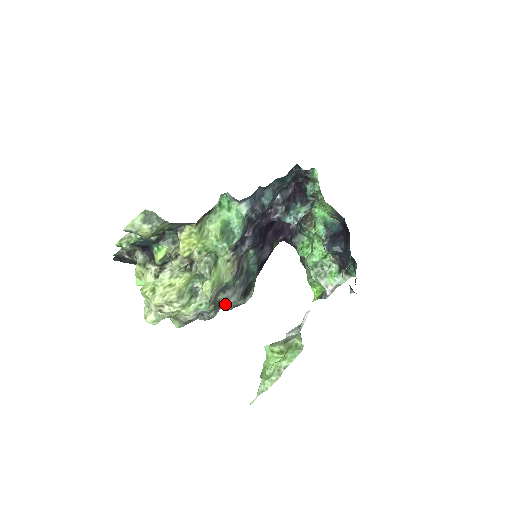
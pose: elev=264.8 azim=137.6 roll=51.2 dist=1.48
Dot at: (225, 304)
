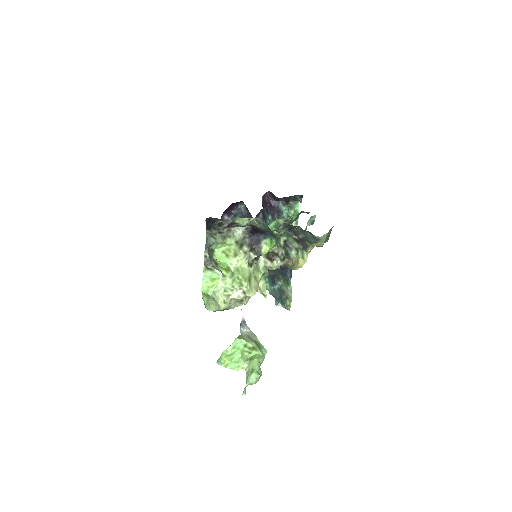
Dot at: occluded
